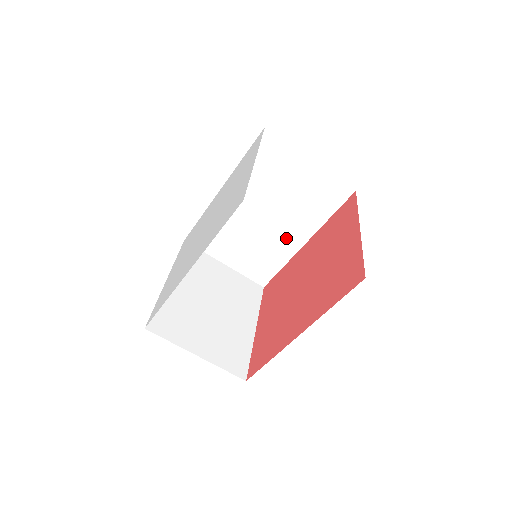
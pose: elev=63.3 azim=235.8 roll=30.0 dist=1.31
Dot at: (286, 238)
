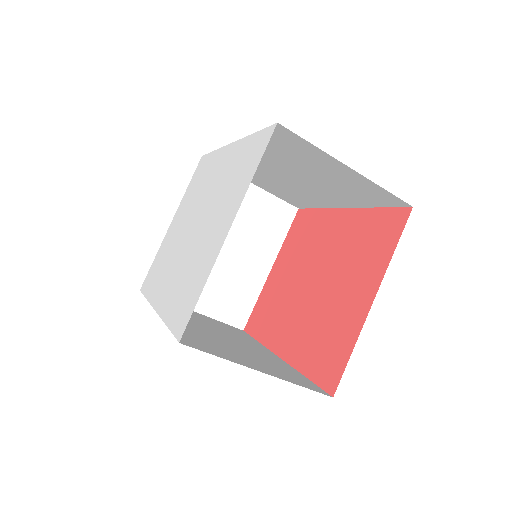
Dot at: (320, 197)
